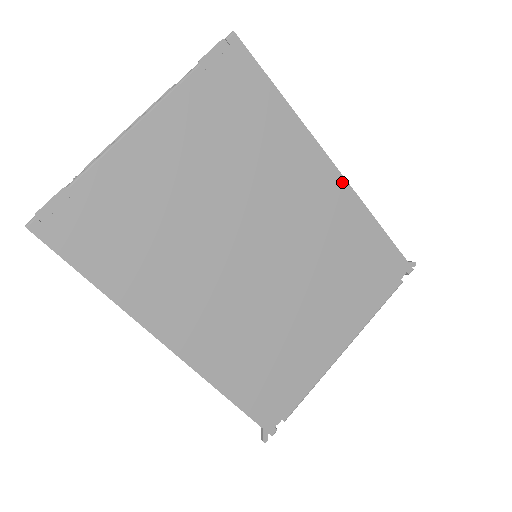
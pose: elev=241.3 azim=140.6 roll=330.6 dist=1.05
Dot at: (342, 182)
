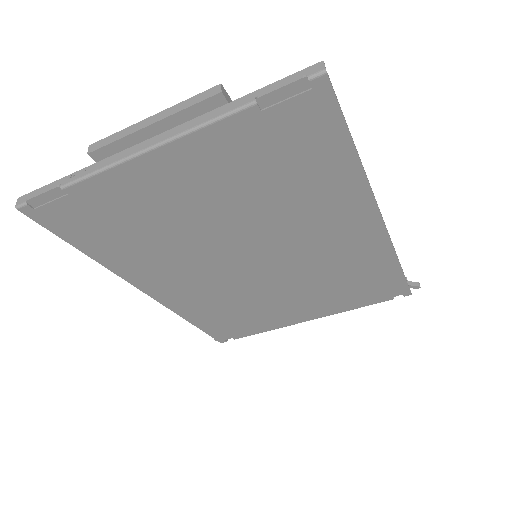
Dot at: (382, 232)
